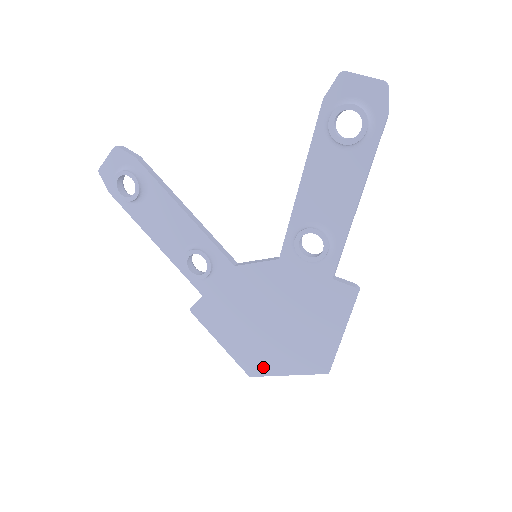
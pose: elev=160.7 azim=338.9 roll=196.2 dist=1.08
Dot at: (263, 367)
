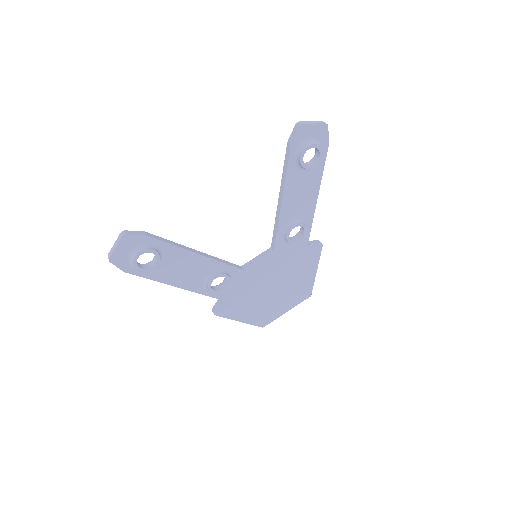
Dot at: (271, 317)
